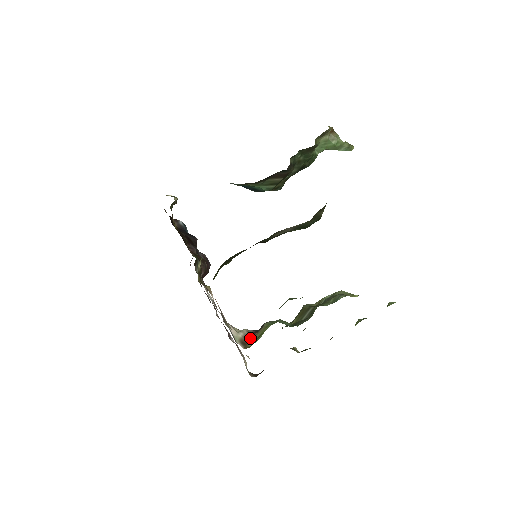
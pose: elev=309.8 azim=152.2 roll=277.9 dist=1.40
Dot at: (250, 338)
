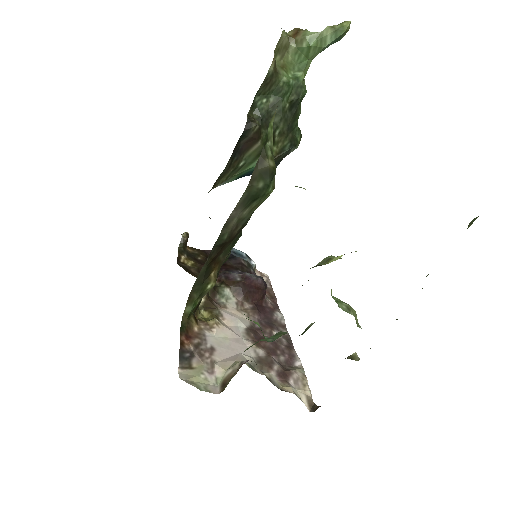
Dot at: (233, 375)
